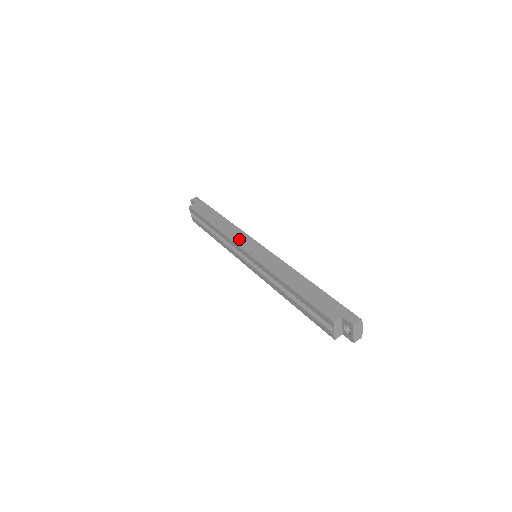
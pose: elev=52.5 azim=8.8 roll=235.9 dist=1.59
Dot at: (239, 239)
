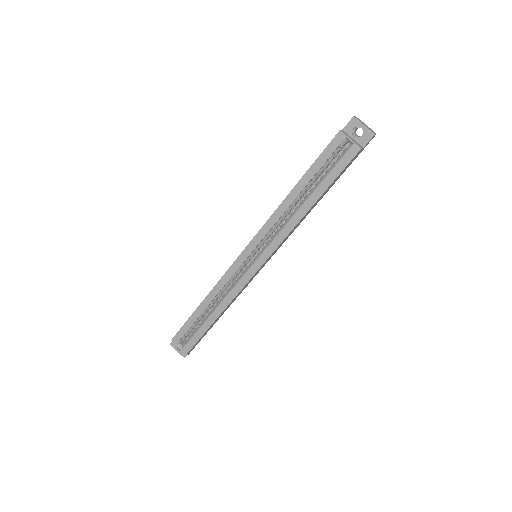
Dot at: occluded
